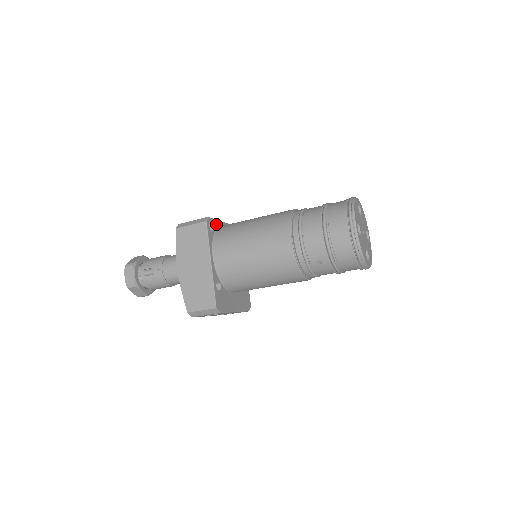
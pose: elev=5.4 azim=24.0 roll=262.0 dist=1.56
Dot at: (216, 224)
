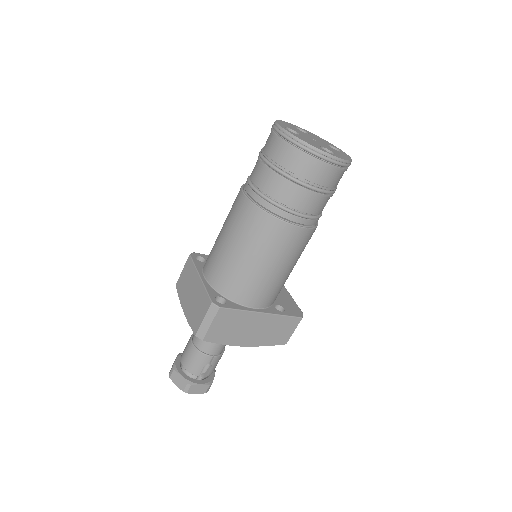
Dot at: (212, 292)
